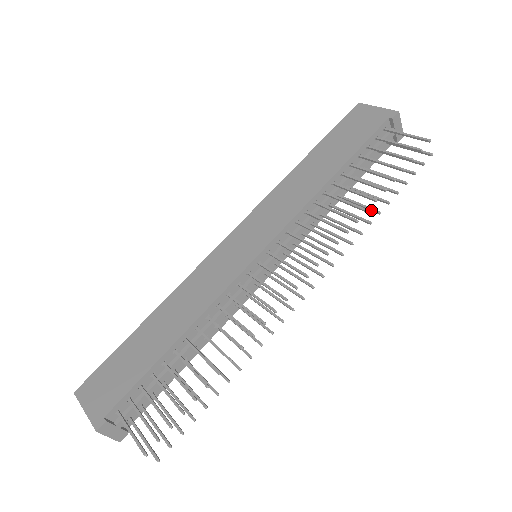
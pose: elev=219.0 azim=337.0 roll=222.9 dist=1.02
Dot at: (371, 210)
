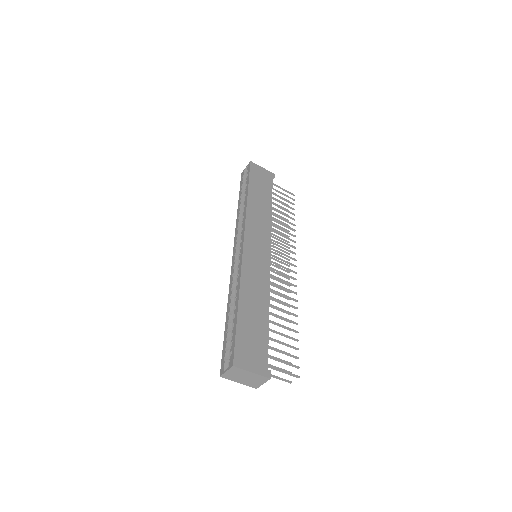
Dot at: (285, 229)
